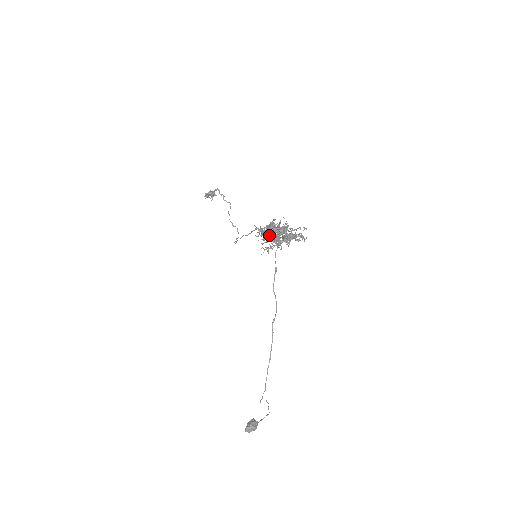
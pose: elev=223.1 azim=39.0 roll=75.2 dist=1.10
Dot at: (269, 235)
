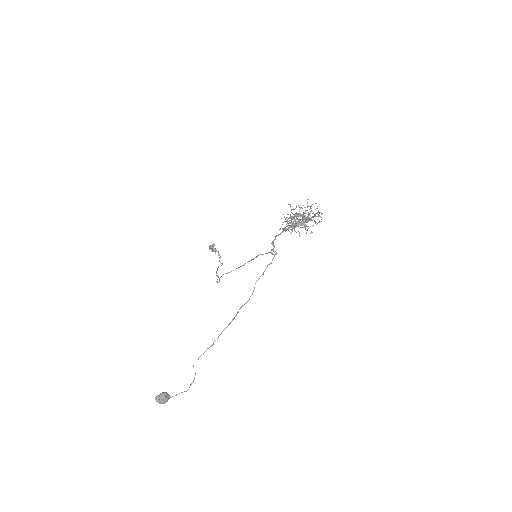
Dot at: (293, 217)
